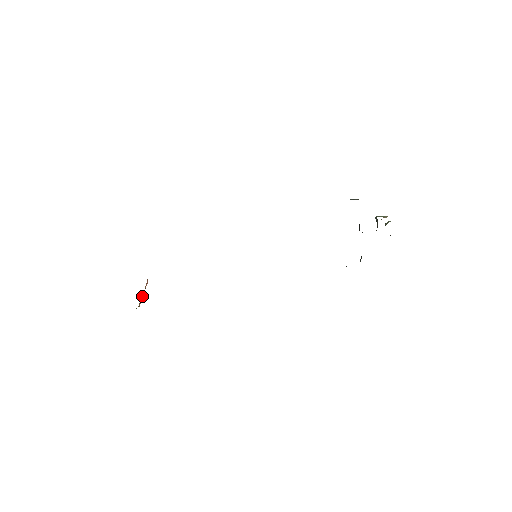
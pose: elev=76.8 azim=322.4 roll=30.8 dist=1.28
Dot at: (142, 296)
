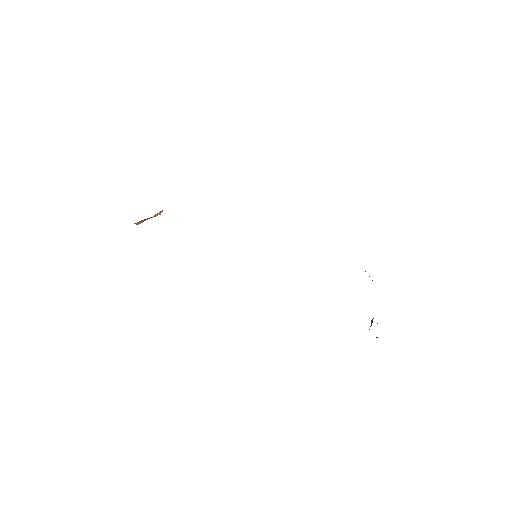
Dot at: (147, 219)
